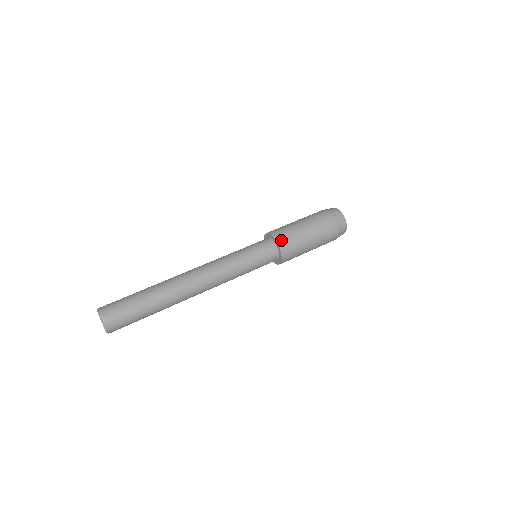
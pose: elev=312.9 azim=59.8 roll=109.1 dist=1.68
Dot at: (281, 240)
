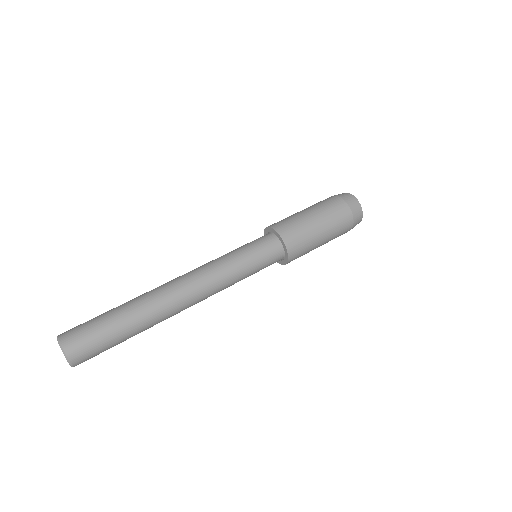
Dot at: (288, 237)
